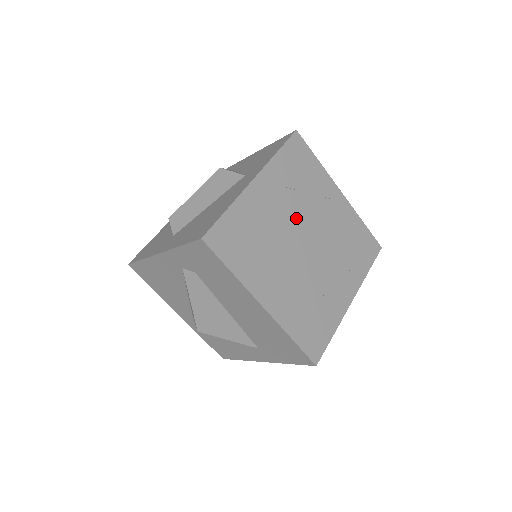
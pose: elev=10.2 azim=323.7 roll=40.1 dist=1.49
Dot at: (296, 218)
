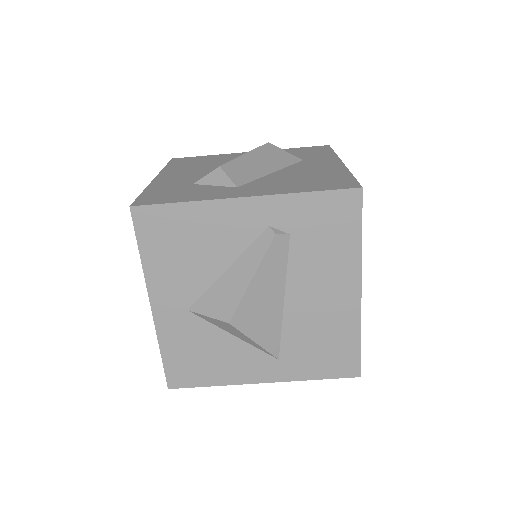
Dot at: occluded
